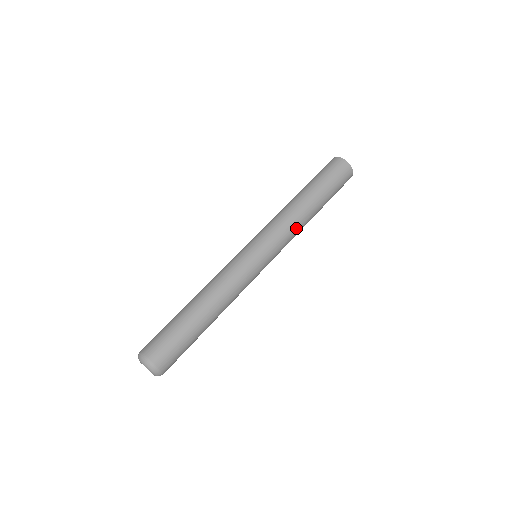
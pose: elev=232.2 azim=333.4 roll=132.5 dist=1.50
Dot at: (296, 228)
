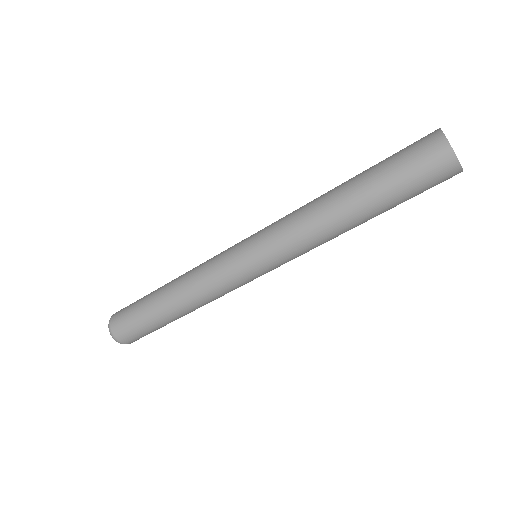
Dot at: (318, 243)
